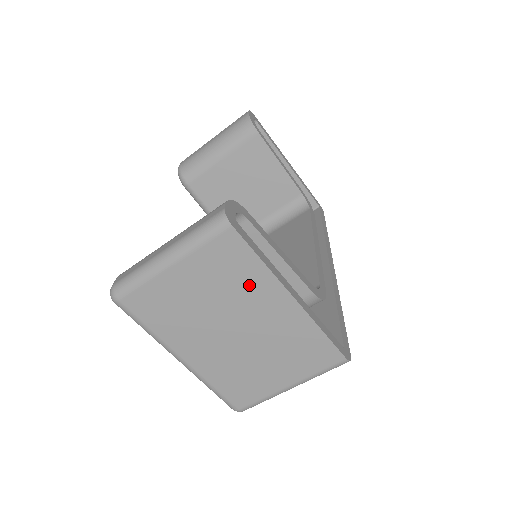
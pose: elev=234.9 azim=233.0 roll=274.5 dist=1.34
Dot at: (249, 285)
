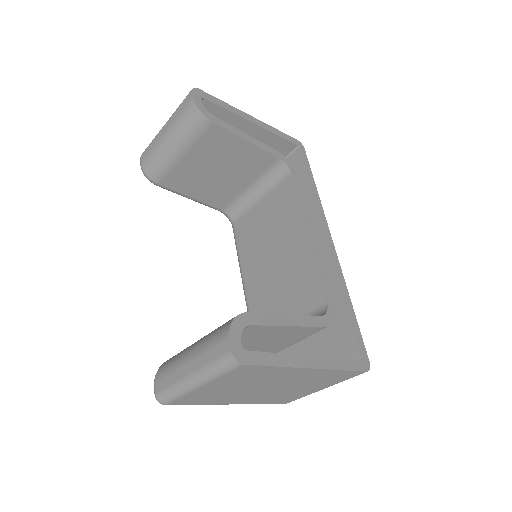
Dot at: (271, 375)
